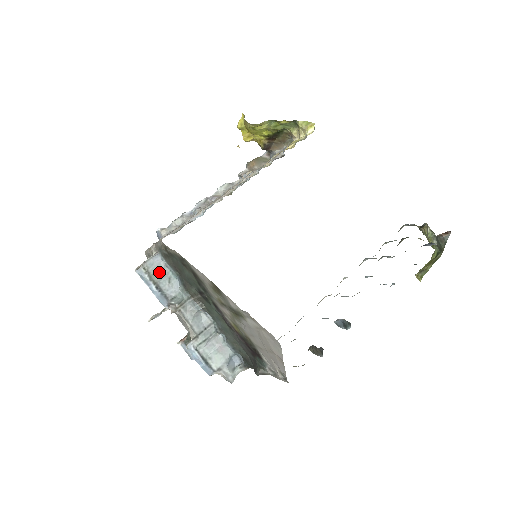
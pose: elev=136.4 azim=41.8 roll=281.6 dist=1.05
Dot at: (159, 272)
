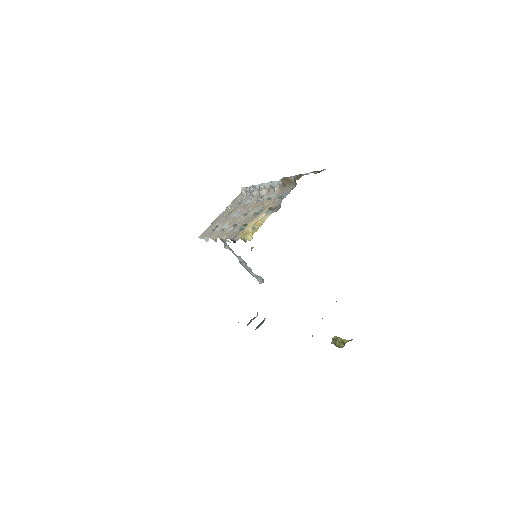
Dot at: occluded
